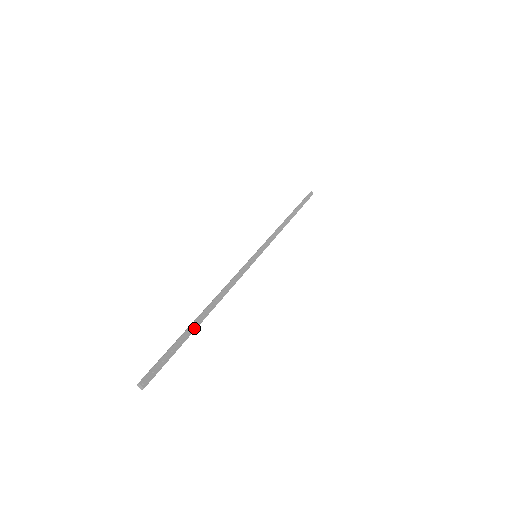
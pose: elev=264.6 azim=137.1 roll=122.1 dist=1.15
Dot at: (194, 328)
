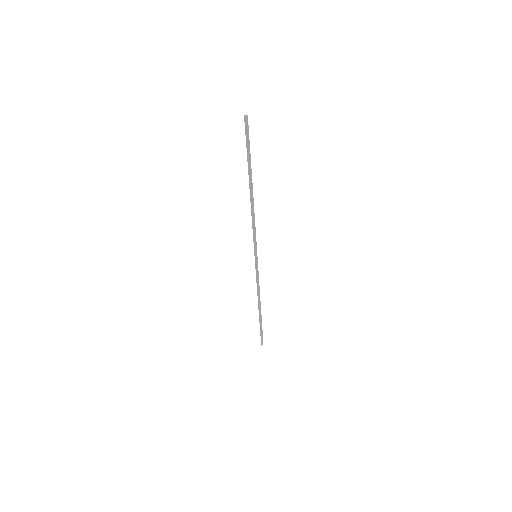
Dot at: occluded
